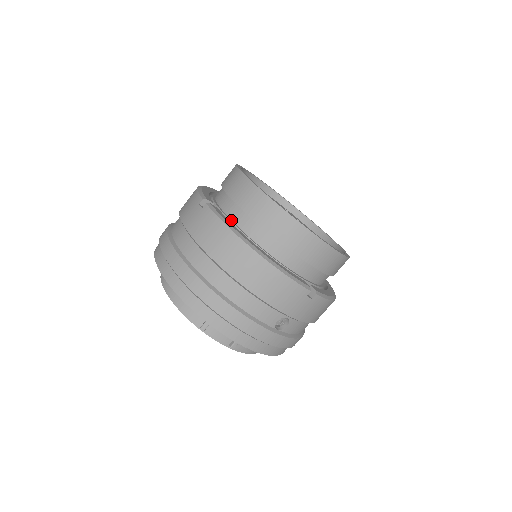
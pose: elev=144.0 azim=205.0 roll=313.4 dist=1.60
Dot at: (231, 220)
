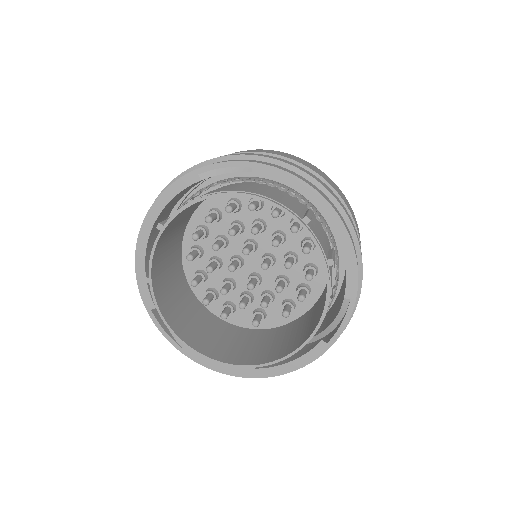
Dot at: occluded
